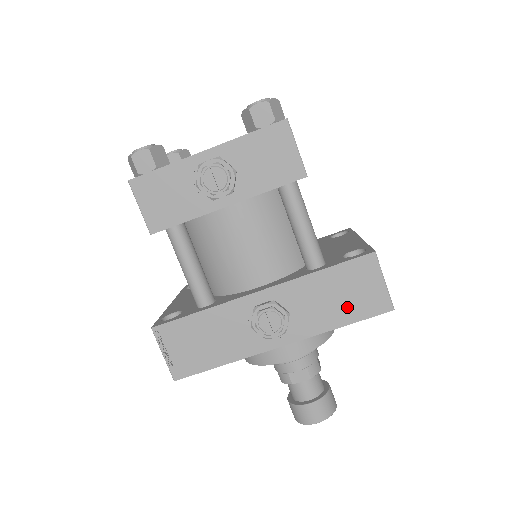
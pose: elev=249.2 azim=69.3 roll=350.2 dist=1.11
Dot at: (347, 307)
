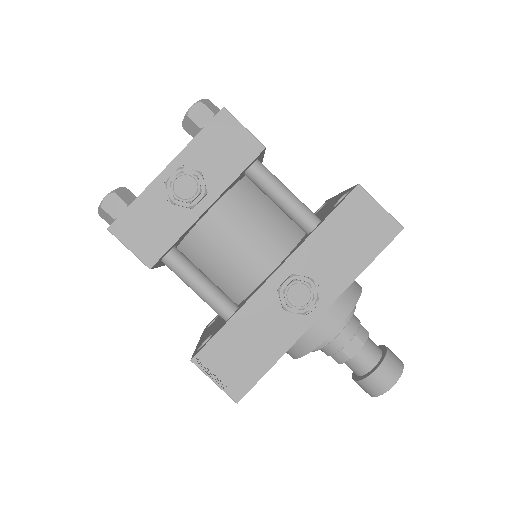
Dot at: (361, 247)
